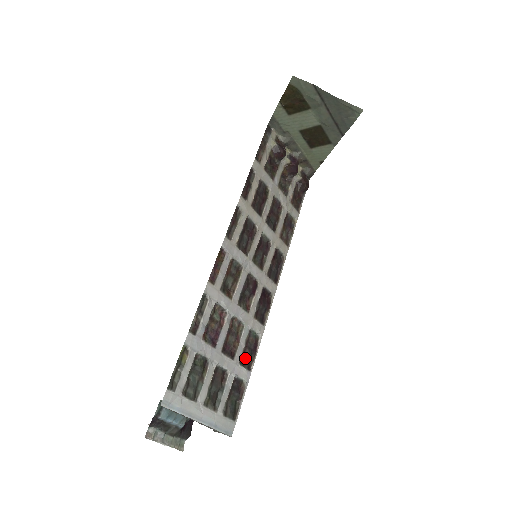
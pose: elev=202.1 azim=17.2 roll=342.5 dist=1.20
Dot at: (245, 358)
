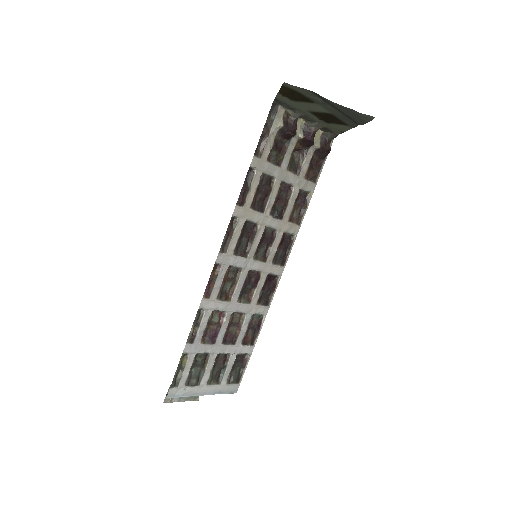
Dot at: (248, 337)
